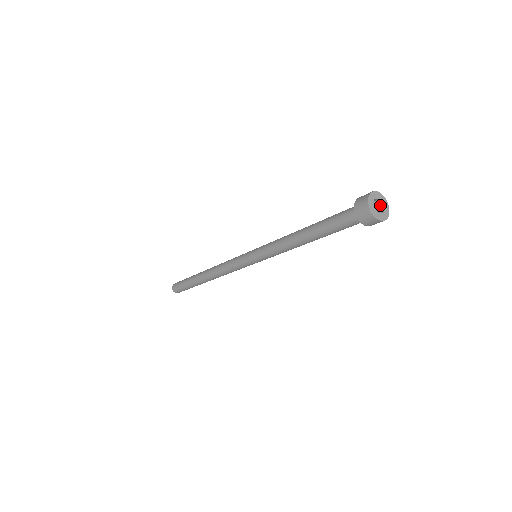
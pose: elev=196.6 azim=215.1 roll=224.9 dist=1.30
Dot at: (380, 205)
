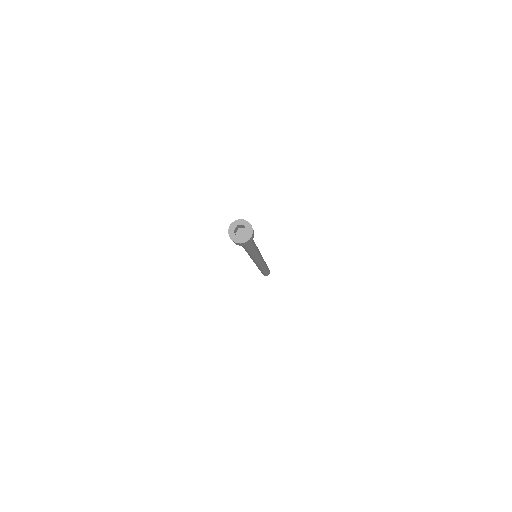
Dot at: (247, 230)
